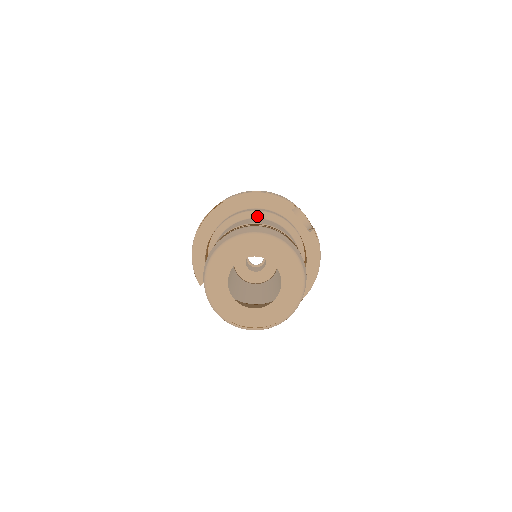
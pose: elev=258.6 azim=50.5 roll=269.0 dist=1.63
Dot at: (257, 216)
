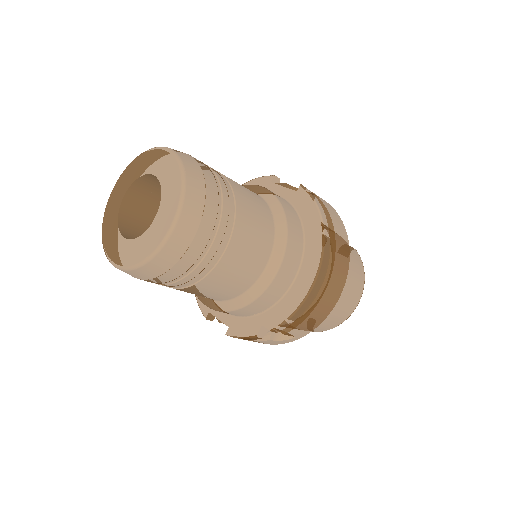
Dot at: occluded
